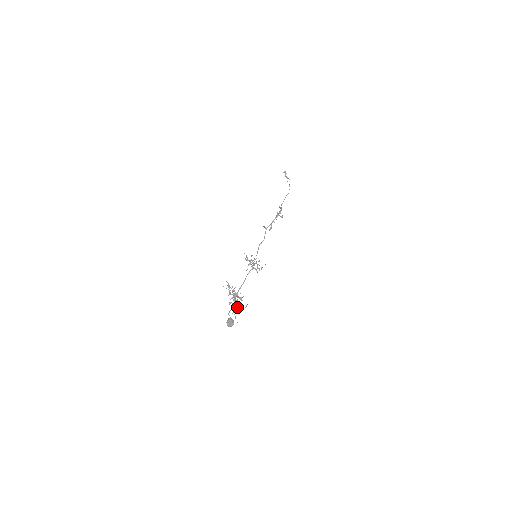
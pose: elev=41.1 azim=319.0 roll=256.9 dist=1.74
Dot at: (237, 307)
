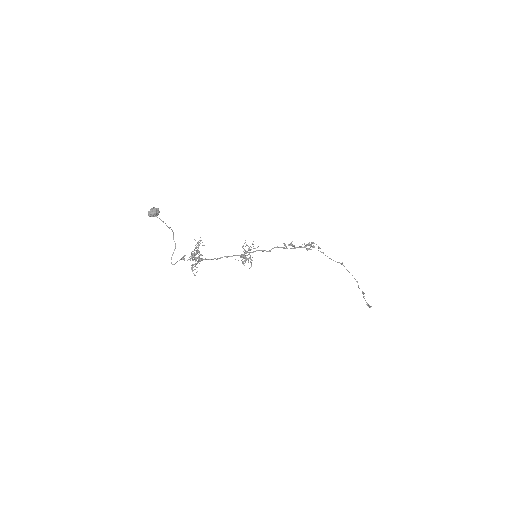
Dot at: (191, 268)
